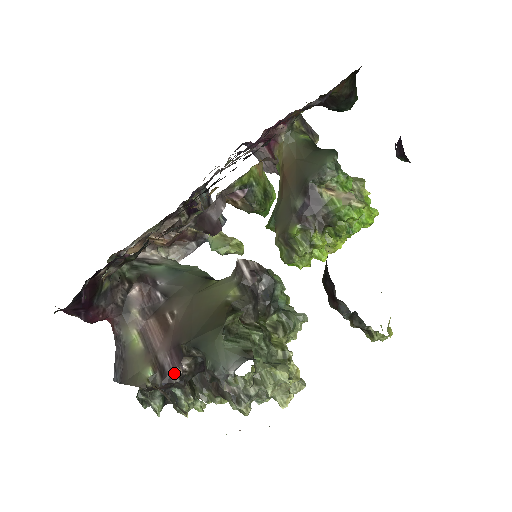
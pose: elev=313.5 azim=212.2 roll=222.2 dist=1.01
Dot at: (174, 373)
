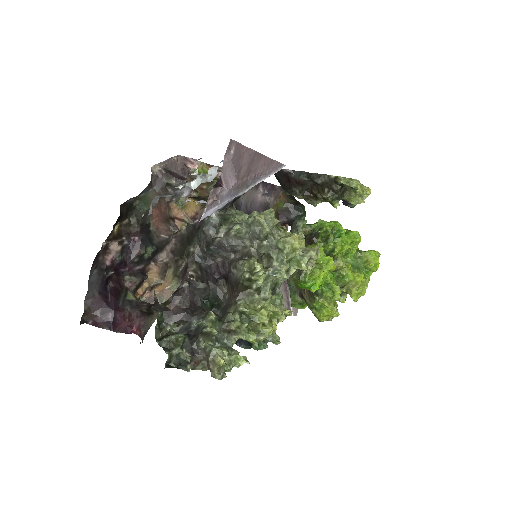
Dot at: (182, 282)
